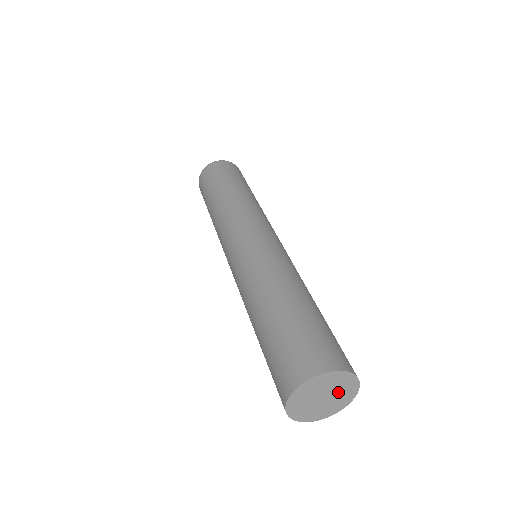
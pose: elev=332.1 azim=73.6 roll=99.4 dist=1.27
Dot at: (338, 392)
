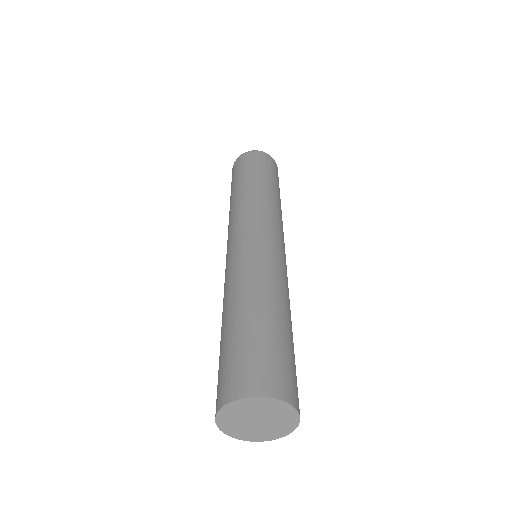
Dot at: (275, 419)
